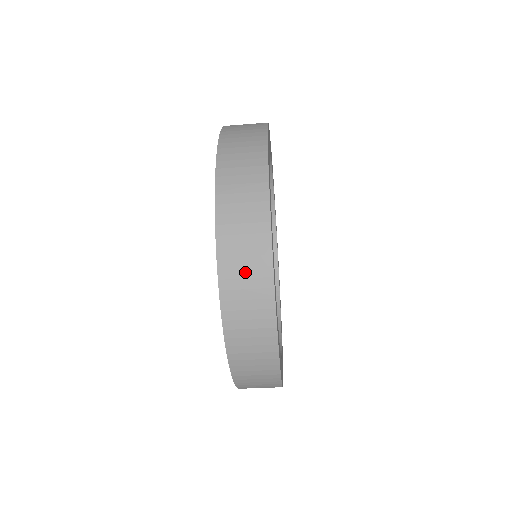
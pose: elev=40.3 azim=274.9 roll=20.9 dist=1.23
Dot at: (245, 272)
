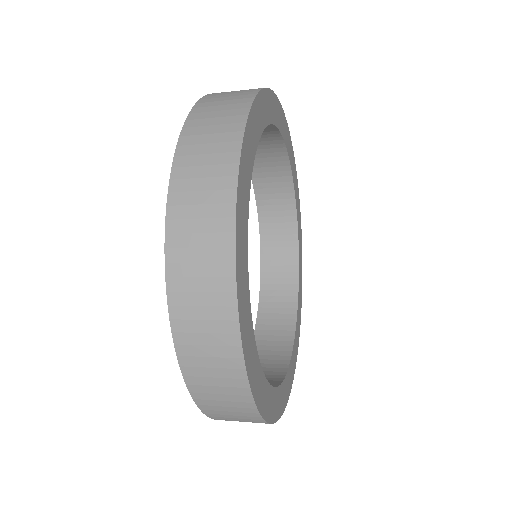
Dot at: occluded
